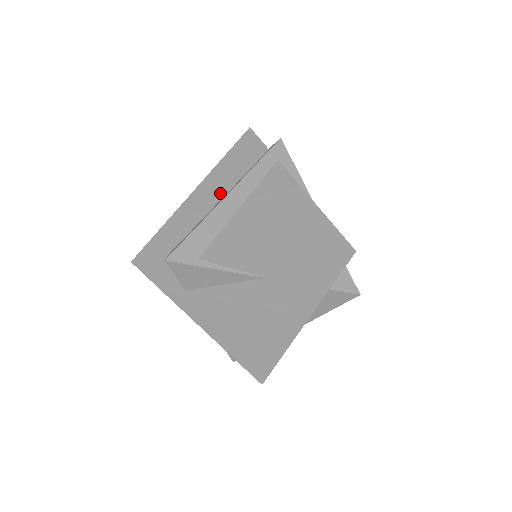
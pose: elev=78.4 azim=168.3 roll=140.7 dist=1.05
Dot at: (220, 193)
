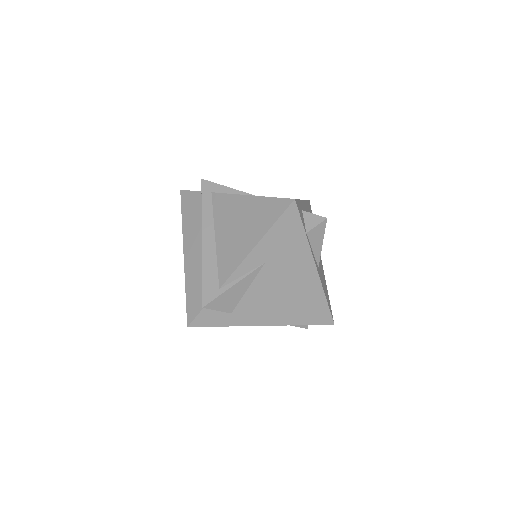
Dot at: (198, 243)
